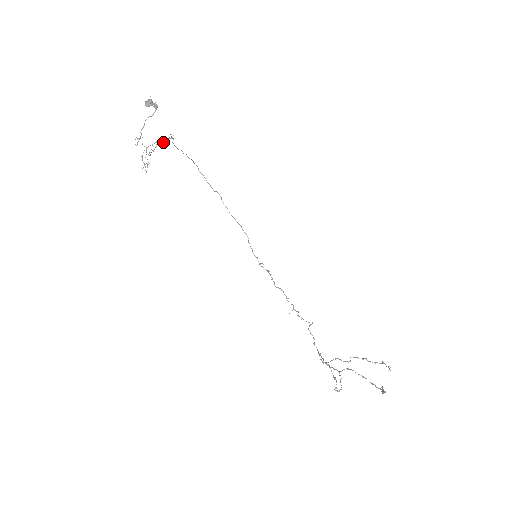
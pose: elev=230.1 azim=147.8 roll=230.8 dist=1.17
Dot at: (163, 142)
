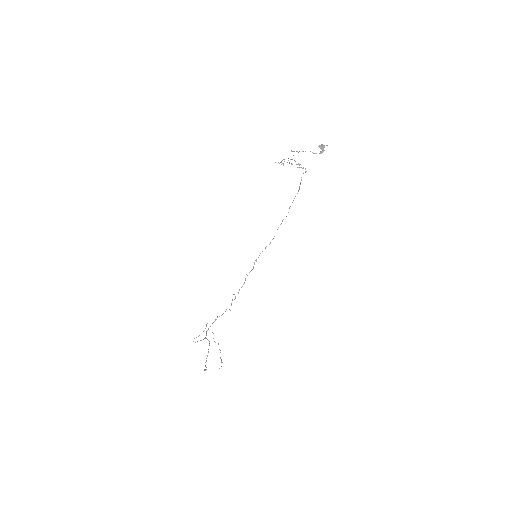
Dot at: (301, 167)
